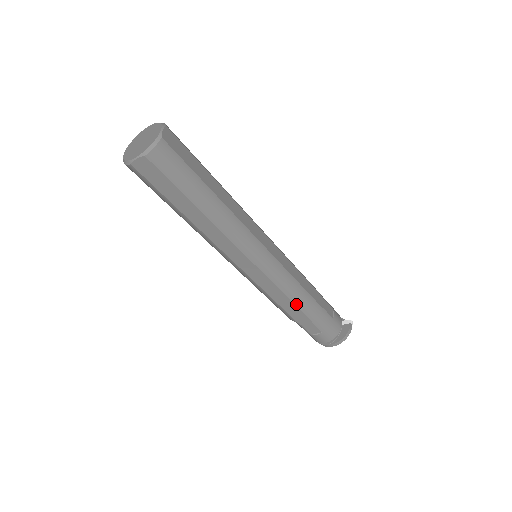
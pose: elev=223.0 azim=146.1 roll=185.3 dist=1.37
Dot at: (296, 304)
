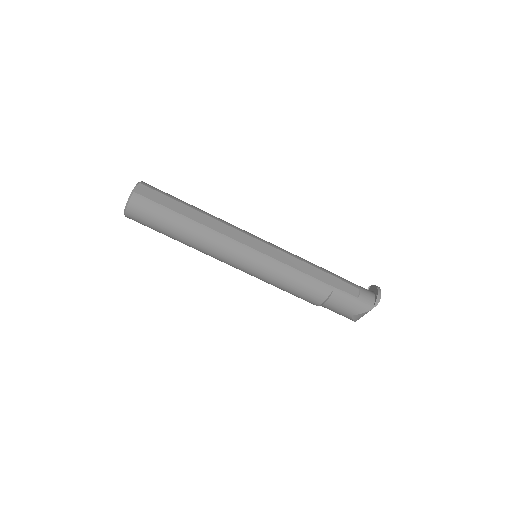
Dot at: (314, 266)
